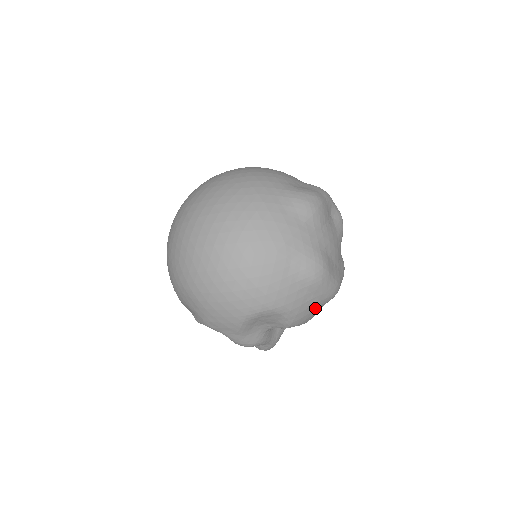
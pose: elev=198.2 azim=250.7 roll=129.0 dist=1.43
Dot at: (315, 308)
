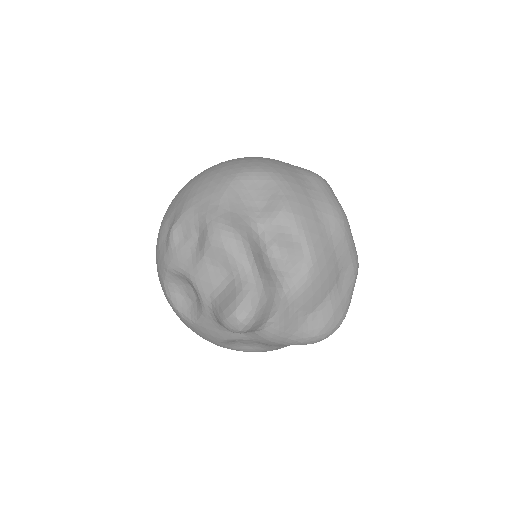
Dot at: (317, 211)
